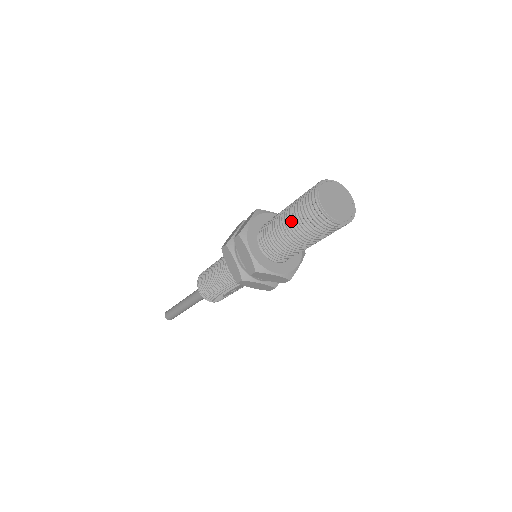
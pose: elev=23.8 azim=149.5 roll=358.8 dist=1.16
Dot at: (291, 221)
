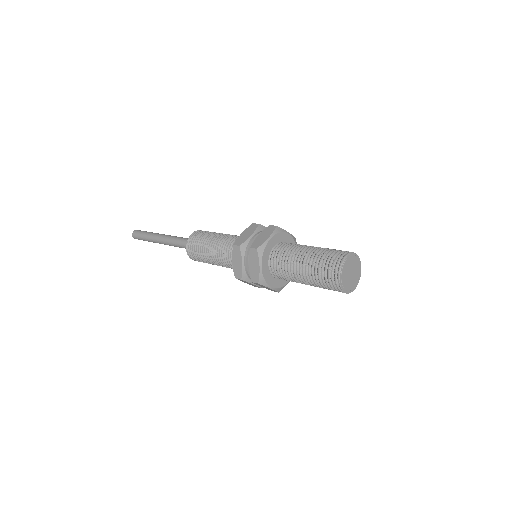
Dot at: (309, 269)
